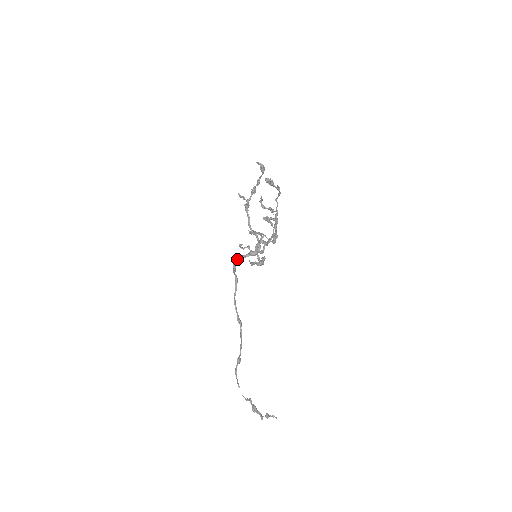
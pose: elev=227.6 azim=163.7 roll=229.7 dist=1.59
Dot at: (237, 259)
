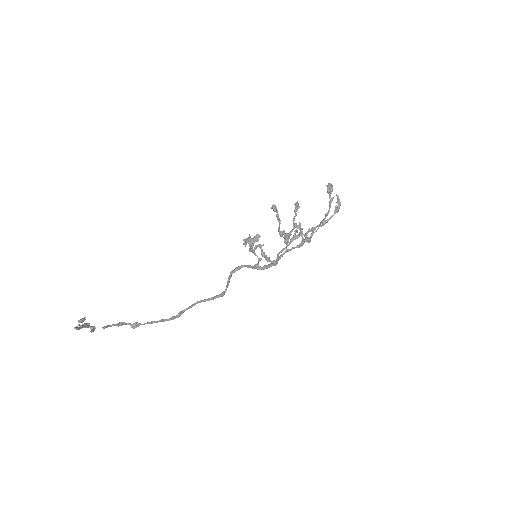
Dot at: (241, 265)
